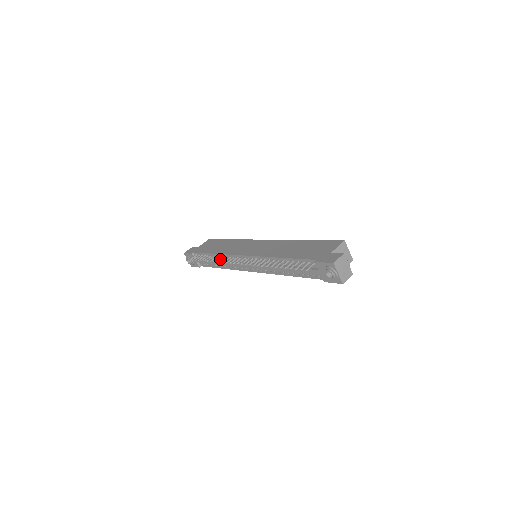
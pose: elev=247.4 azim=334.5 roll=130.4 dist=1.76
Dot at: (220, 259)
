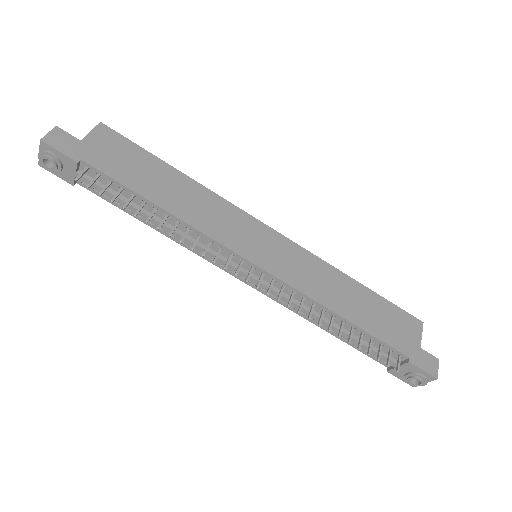
Dot at: (186, 235)
